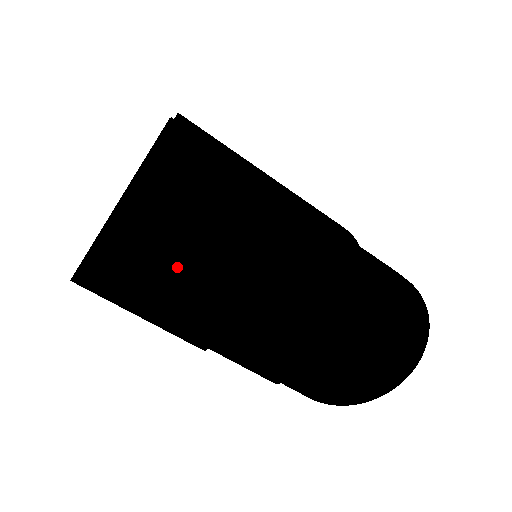
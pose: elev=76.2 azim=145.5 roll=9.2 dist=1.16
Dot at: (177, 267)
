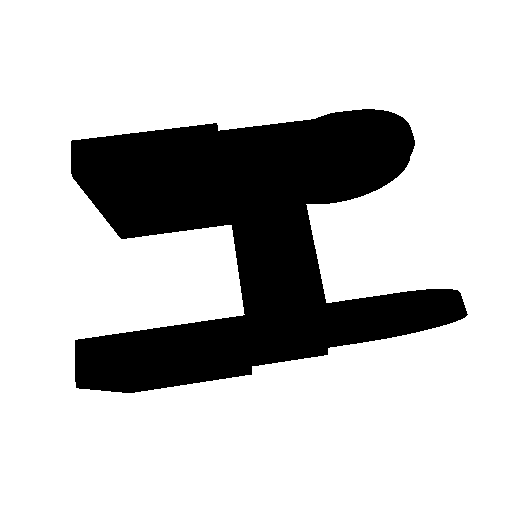
Dot at: occluded
